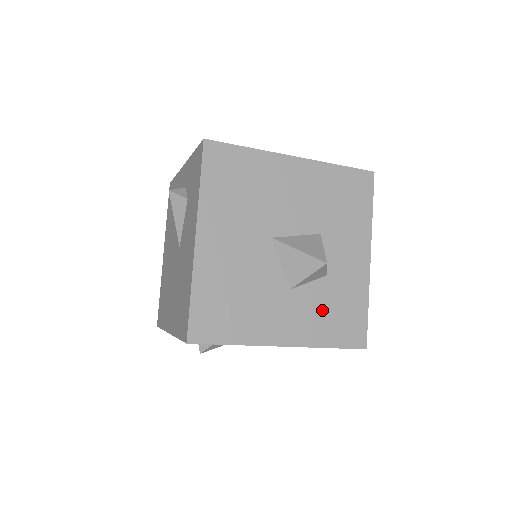
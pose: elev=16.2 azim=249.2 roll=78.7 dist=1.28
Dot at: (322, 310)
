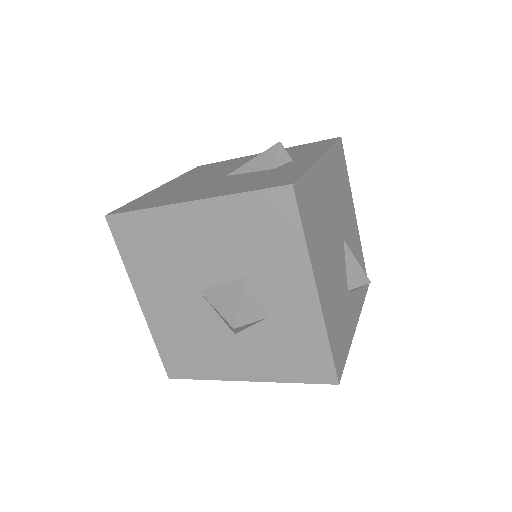
Dot at: (274, 350)
